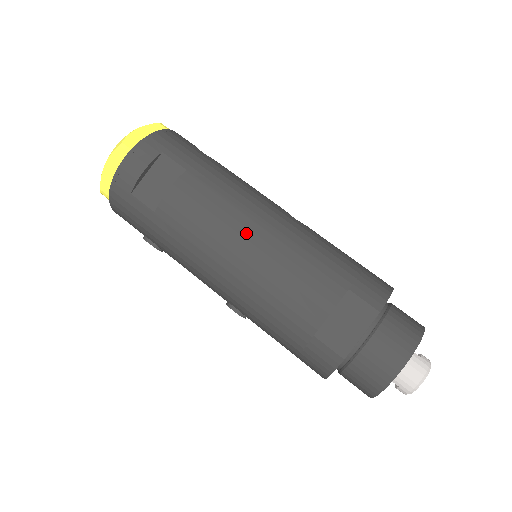
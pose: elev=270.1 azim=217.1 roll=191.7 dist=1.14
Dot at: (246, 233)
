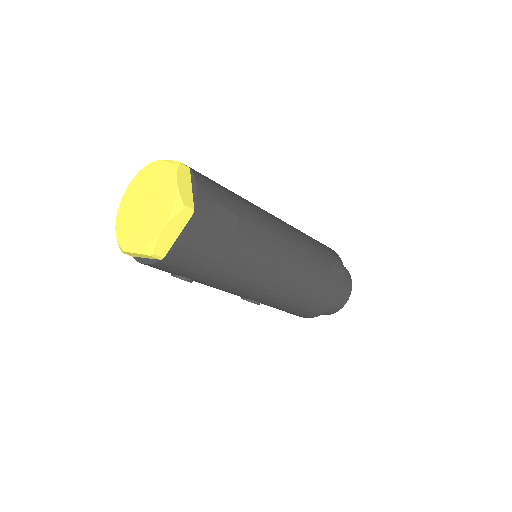
Dot at: (286, 253)
